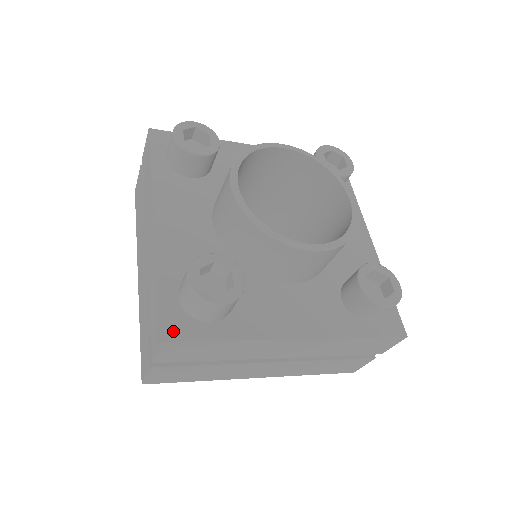
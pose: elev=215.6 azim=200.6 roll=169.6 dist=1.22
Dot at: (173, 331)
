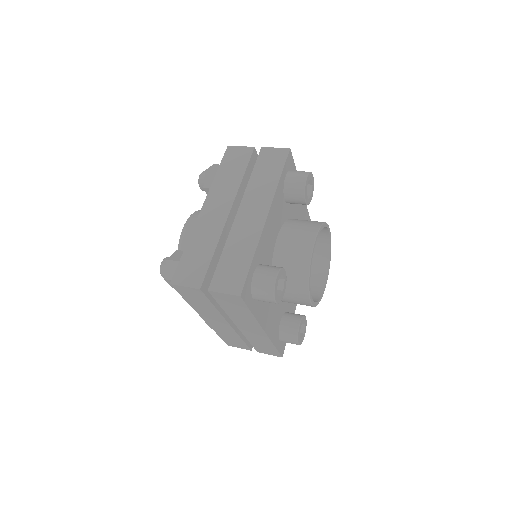
Dot at: (283, 351)
